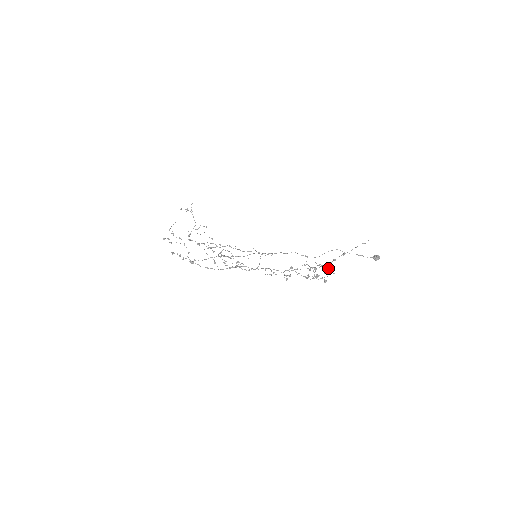
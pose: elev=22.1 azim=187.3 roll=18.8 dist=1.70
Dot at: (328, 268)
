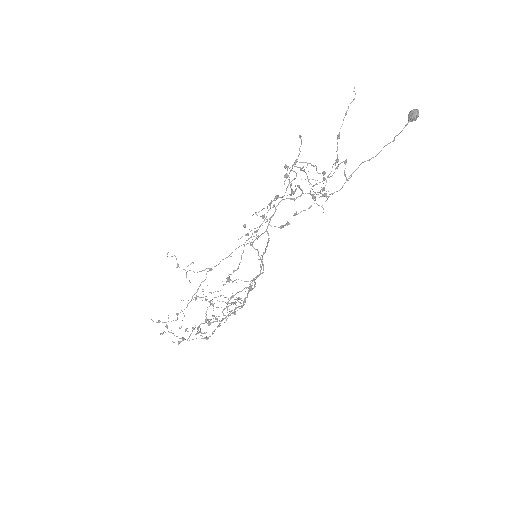
Dot at: occluded
